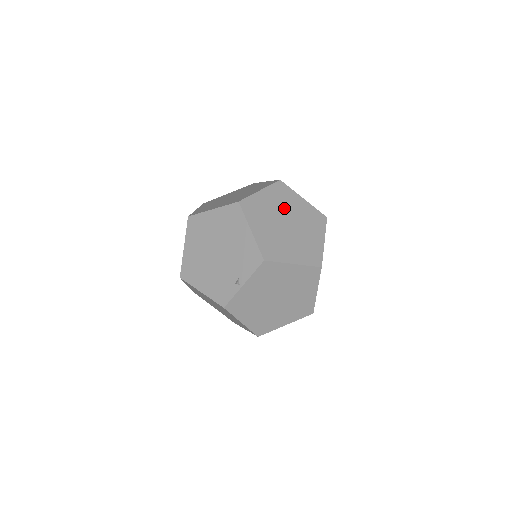
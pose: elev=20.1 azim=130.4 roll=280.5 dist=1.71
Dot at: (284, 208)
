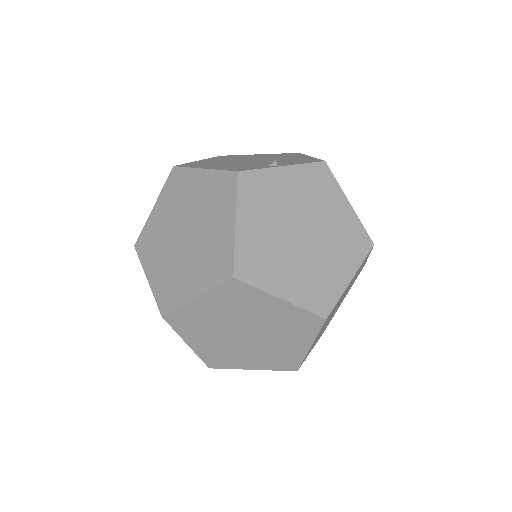
Dot at: occluded
